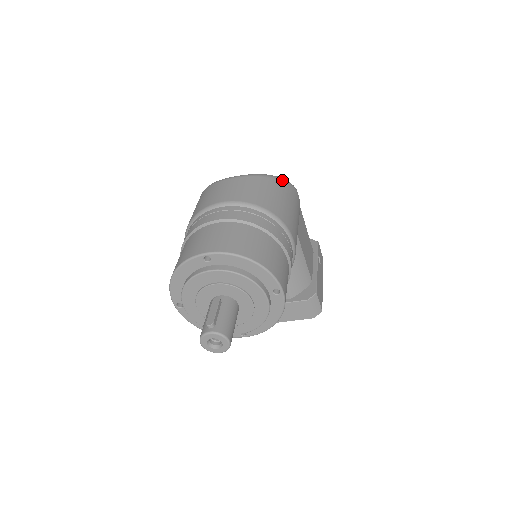
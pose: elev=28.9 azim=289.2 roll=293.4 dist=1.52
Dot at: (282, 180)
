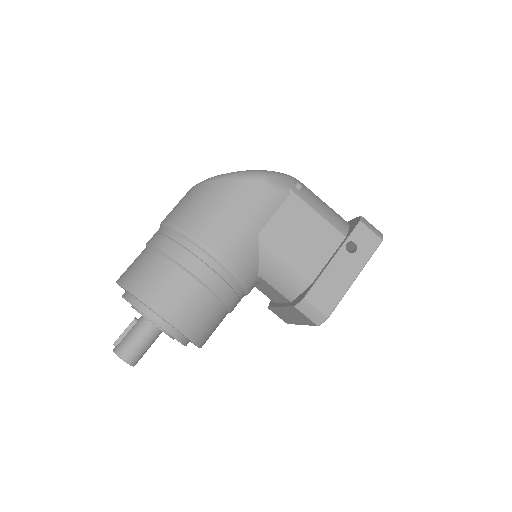
Dot at: (231, 177)
